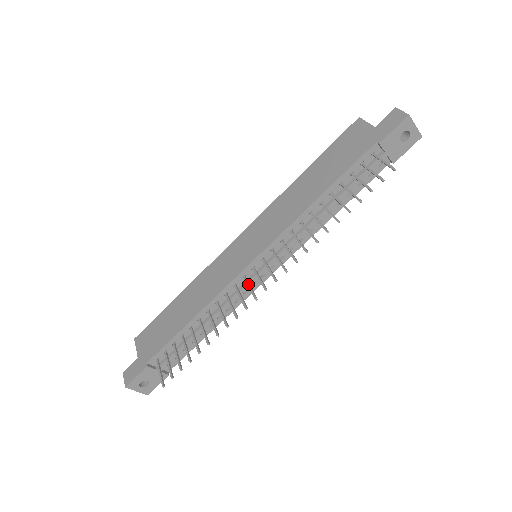
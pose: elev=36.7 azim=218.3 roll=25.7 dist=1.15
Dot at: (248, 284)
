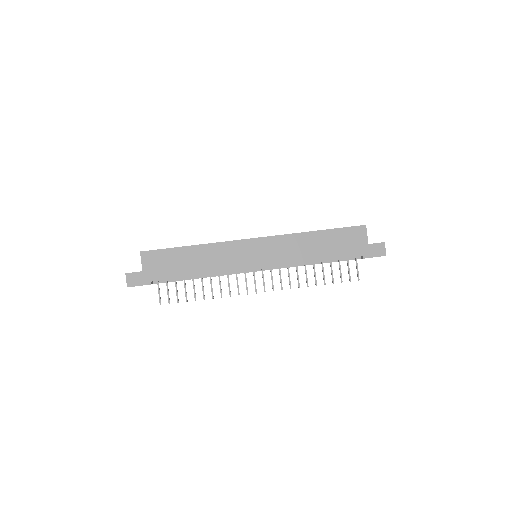
Dot at: (246, 279)
